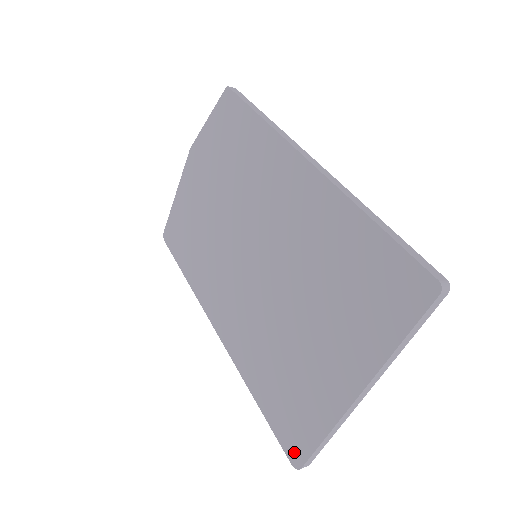
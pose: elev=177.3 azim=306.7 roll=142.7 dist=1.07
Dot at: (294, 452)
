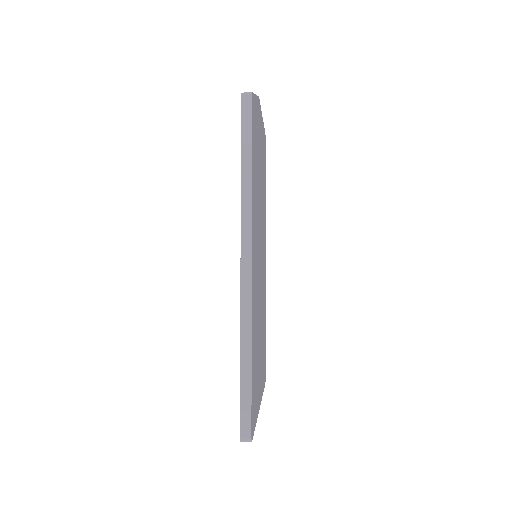
Dot at: occluded
